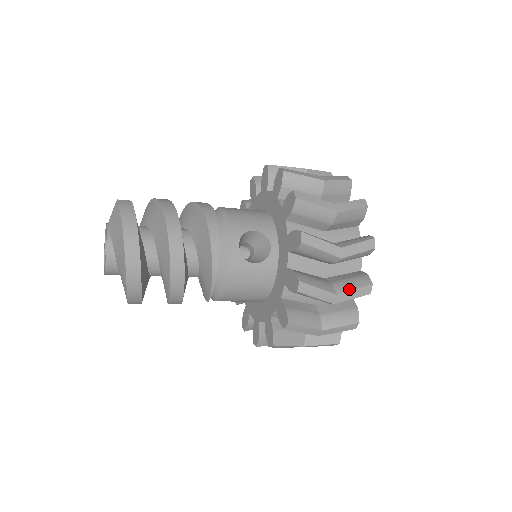
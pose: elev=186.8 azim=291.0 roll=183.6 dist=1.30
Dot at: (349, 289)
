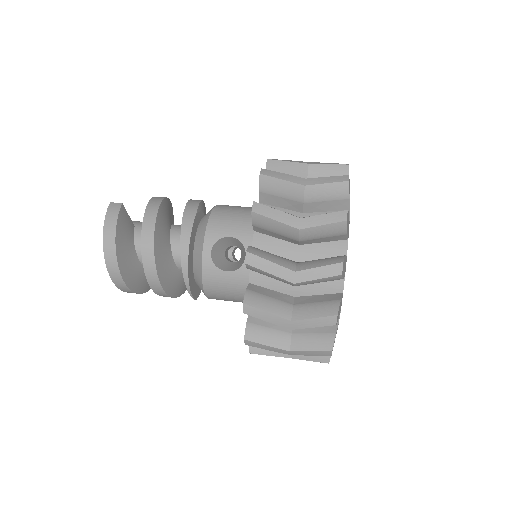
Dot at: (307, 317)
